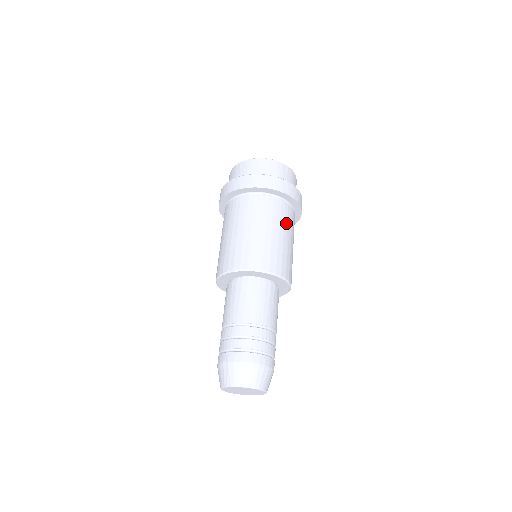
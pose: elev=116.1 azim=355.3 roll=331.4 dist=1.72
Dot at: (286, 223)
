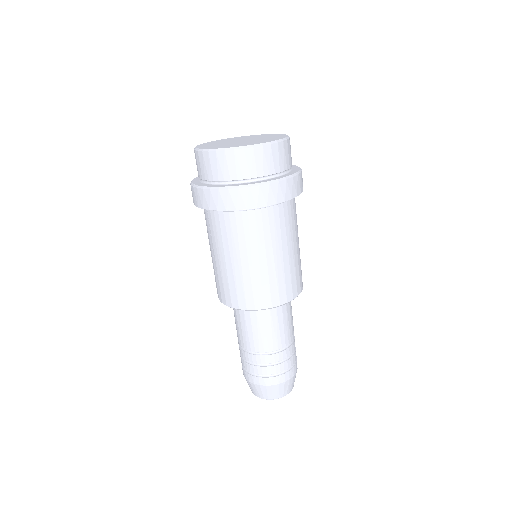
Dot at: (249, 241)
